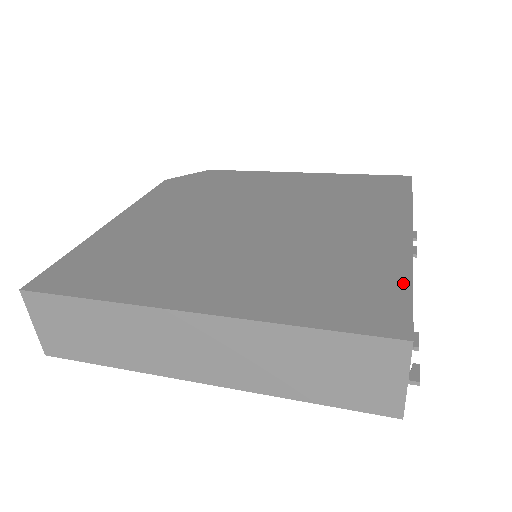
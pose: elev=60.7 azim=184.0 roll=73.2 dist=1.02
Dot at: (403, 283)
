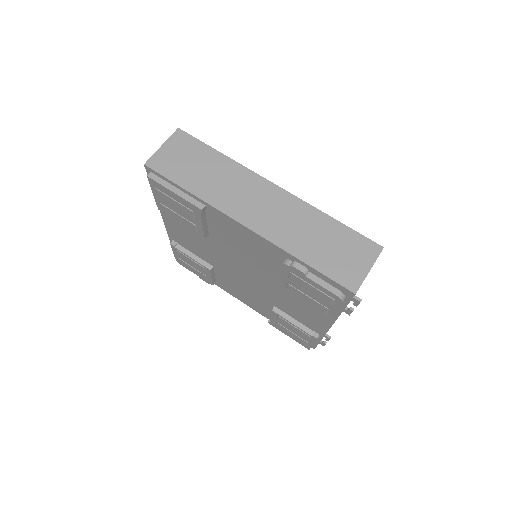
Dot at: occluded
